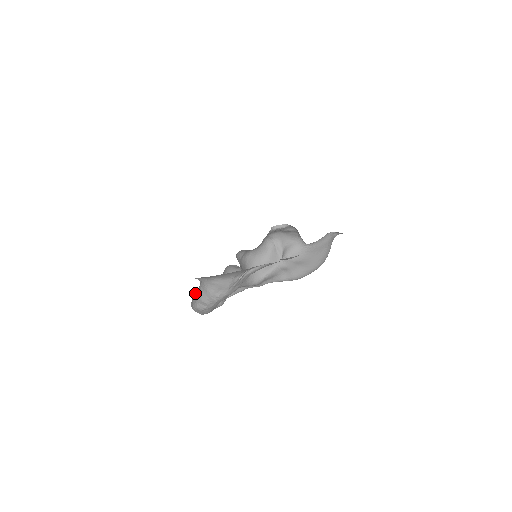
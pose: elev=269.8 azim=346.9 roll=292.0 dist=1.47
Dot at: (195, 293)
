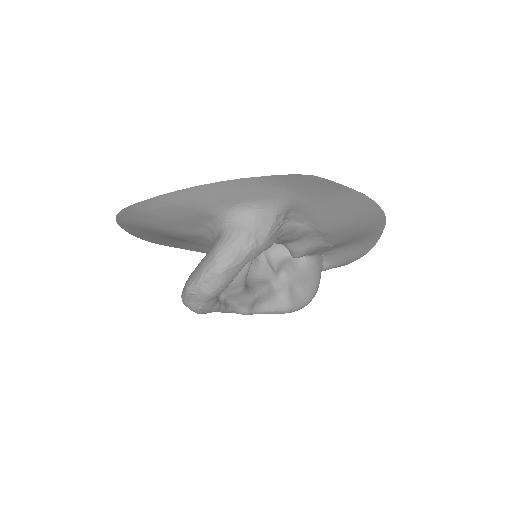
Dot at: (201, 260)
